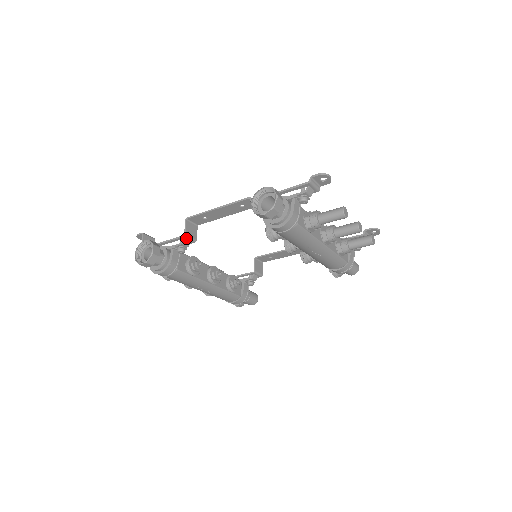
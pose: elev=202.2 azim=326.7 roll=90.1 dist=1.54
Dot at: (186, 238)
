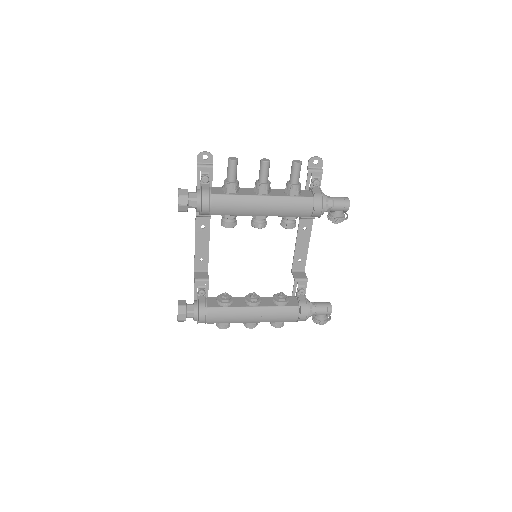
Dot at: (198, 282)
